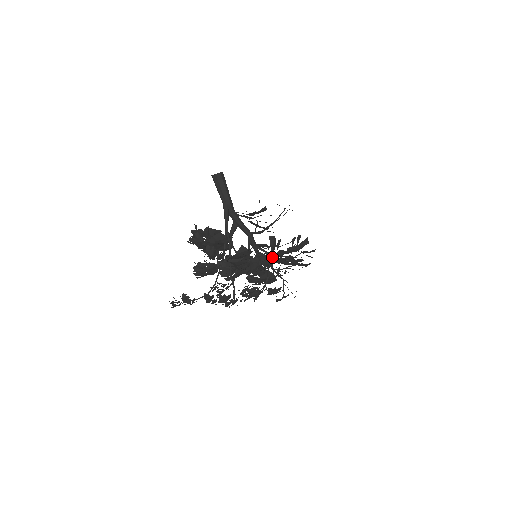
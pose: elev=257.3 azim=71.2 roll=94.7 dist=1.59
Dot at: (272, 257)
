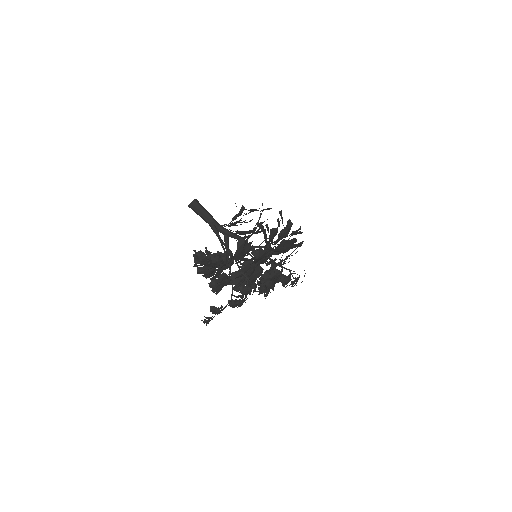
Dot at: (268, 243)
